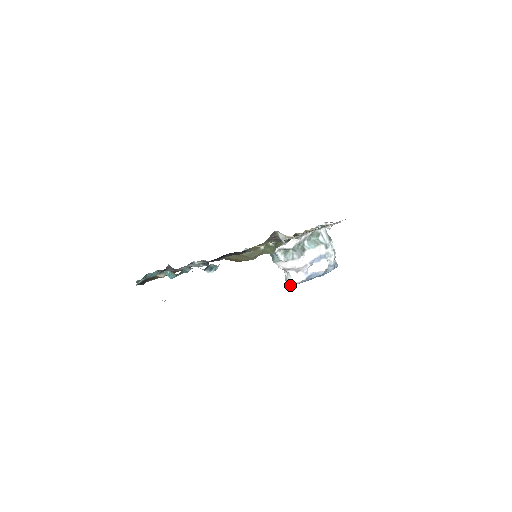
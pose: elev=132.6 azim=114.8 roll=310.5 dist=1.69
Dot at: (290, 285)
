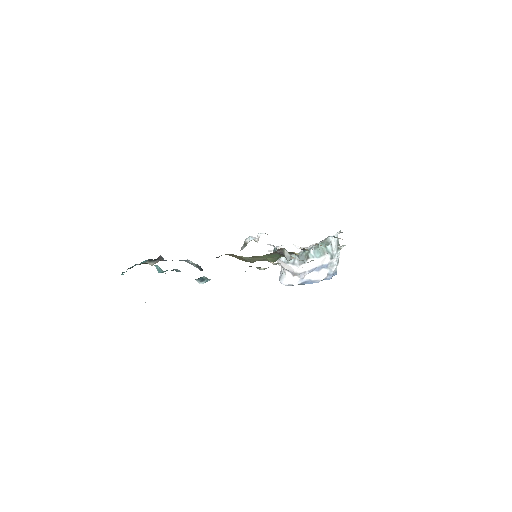
Dot at: (282, 283)
